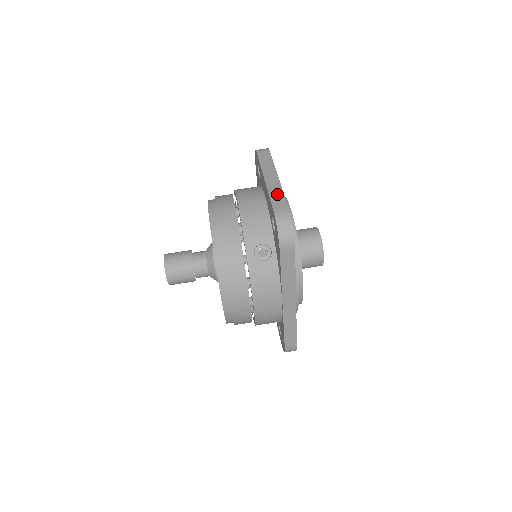
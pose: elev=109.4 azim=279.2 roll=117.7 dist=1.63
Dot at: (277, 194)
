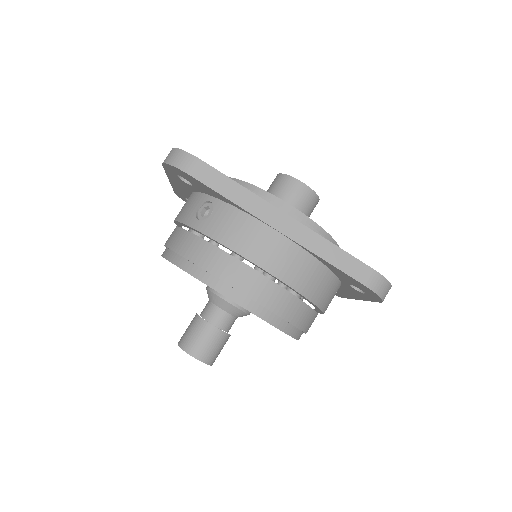
Dot at: occluded
